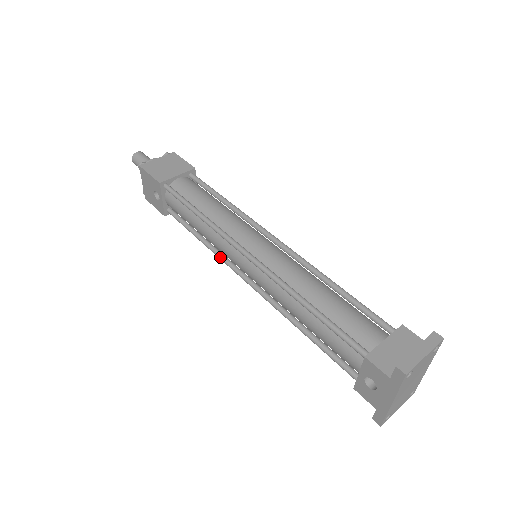
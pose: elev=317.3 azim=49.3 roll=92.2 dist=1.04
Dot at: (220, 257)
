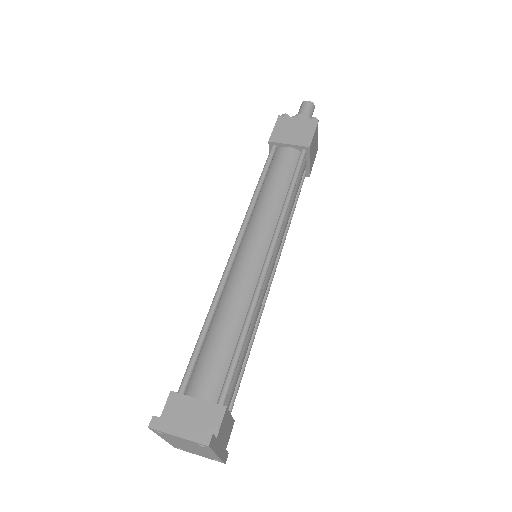
Dot at: occluded
